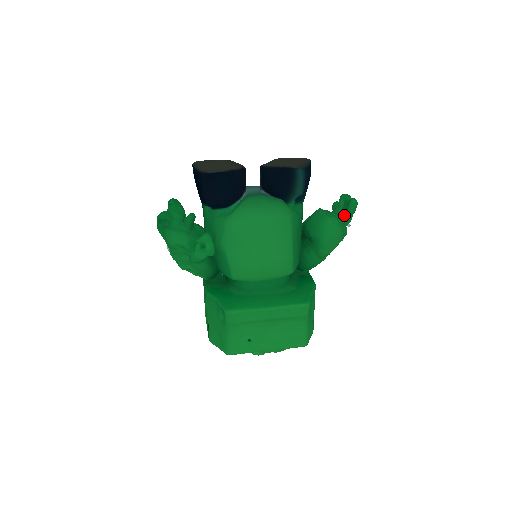
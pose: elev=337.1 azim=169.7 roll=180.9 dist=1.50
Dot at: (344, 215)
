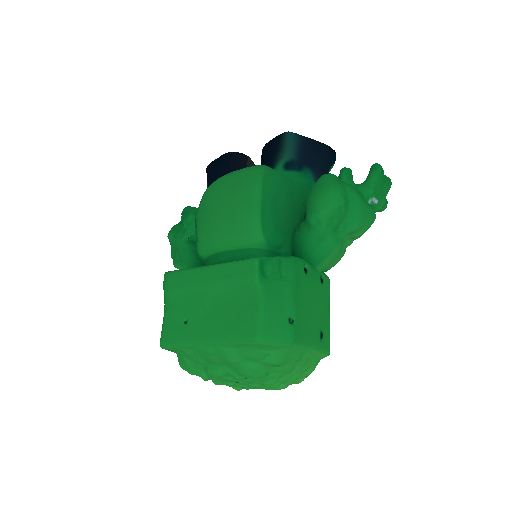
Dot at: (361, 184)
